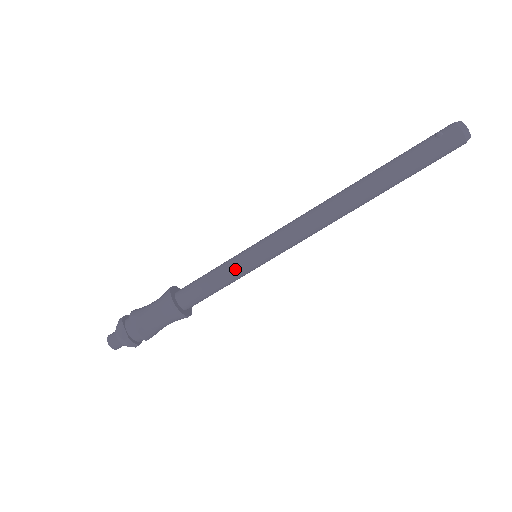
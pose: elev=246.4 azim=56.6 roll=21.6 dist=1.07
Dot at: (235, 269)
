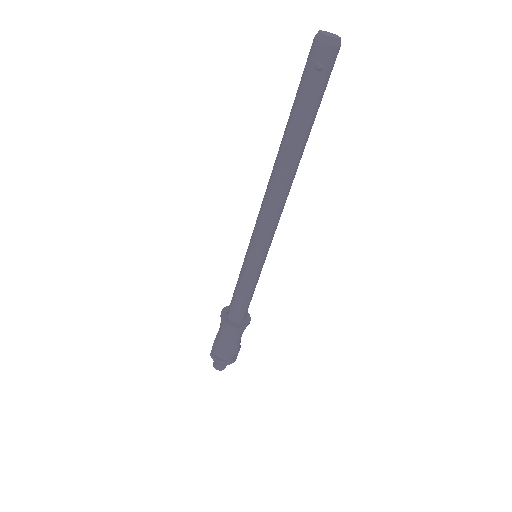
Dot at: (257, 278)
